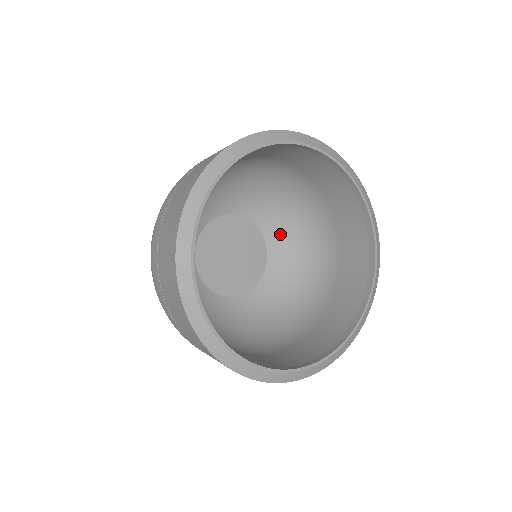
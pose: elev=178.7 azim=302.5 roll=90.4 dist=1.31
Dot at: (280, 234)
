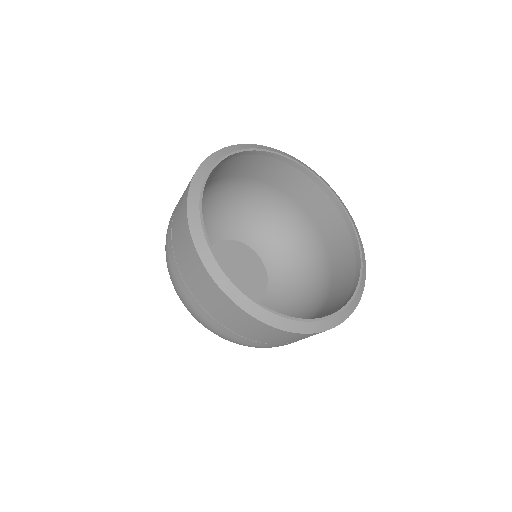
Dot at: (255, 234)
